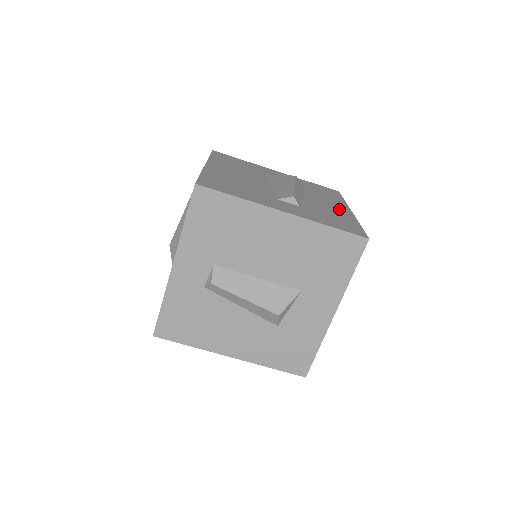
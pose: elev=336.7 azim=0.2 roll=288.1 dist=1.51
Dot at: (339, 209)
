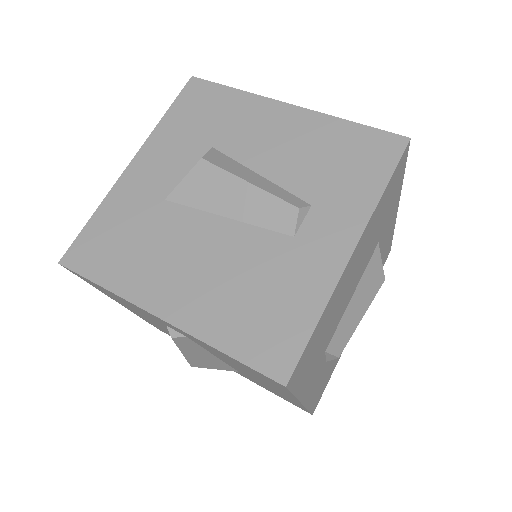
Dot at: (291, 126)
